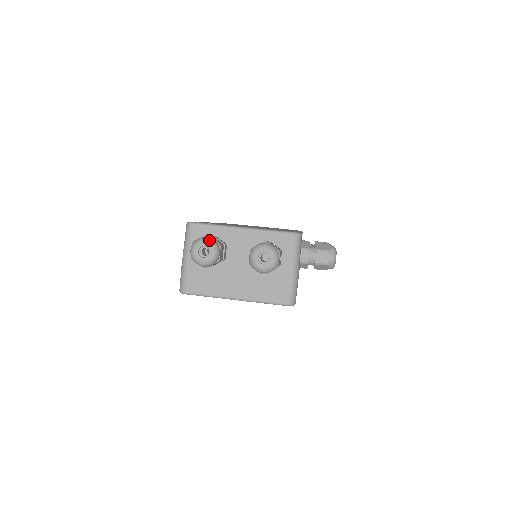
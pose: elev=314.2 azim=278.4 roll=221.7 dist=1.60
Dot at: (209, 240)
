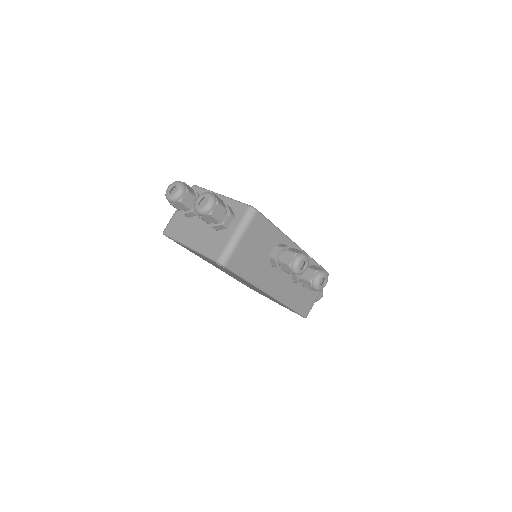
Dot at: (180, 182)
